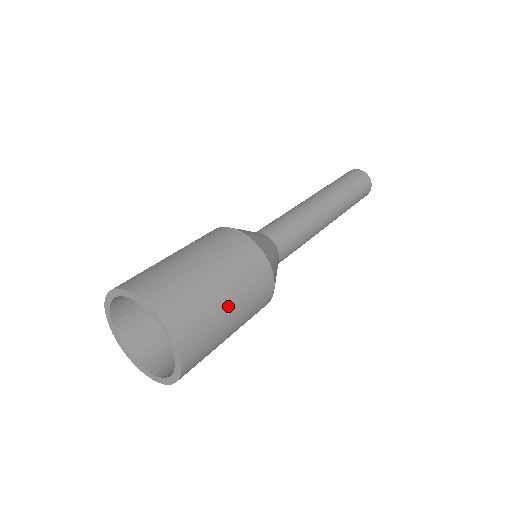
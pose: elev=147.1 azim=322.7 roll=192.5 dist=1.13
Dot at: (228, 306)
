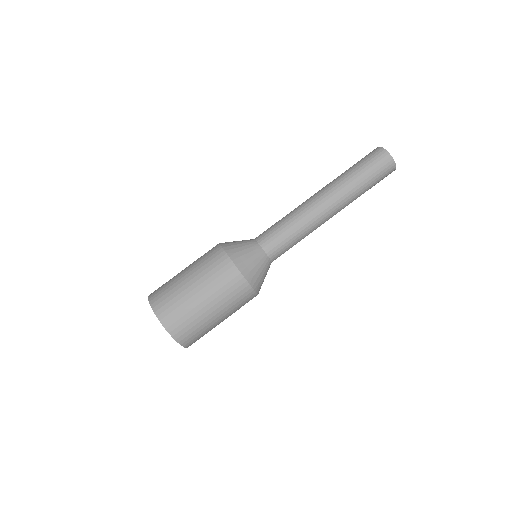
Dot at: occluded
